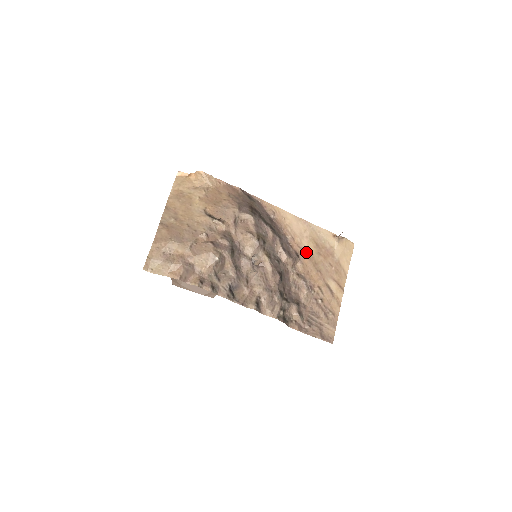
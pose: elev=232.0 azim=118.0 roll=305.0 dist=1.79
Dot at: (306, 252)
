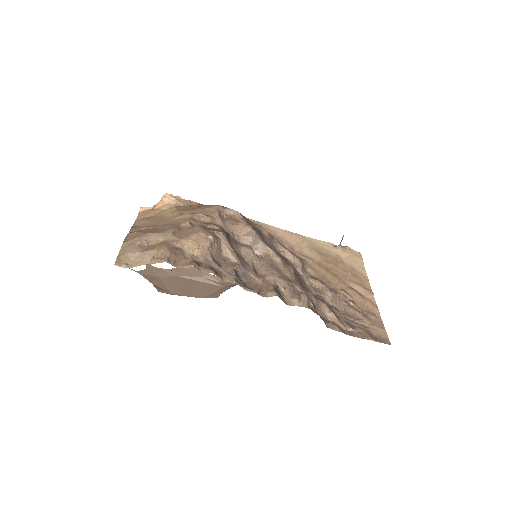
Dot at: (312, 259)
